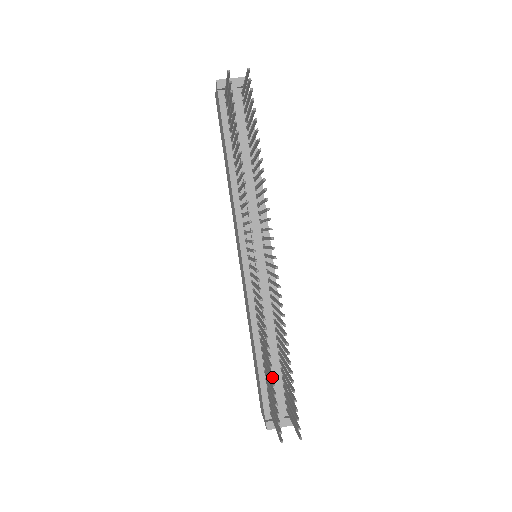
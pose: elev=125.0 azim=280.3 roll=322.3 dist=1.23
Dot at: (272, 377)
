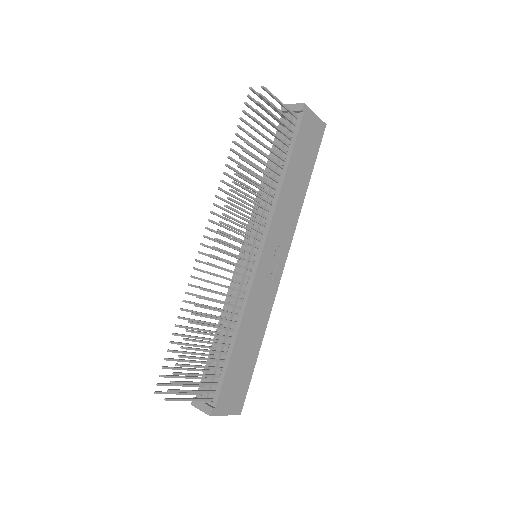
Dot at: (173, 334)
